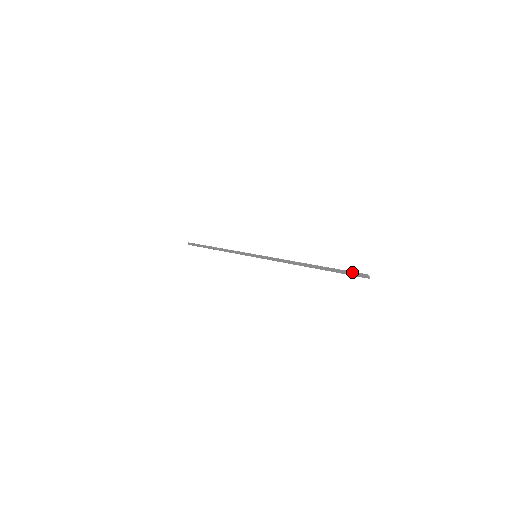
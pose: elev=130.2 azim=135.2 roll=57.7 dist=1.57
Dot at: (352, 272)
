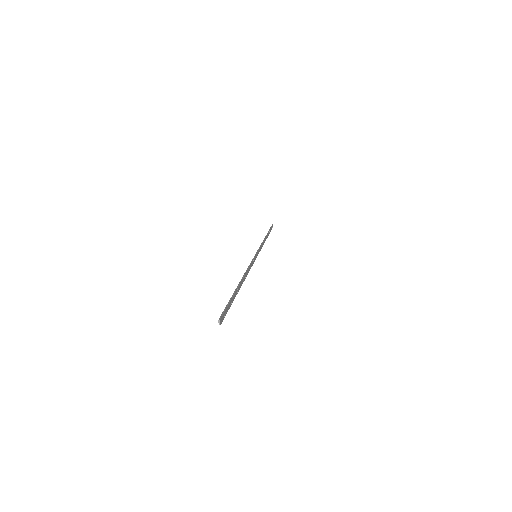
Dot at: occluded
